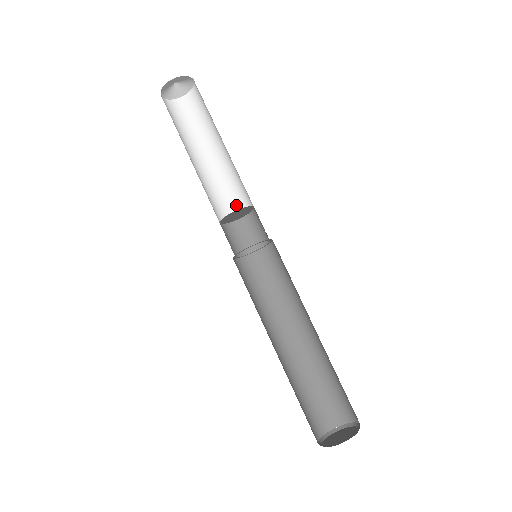
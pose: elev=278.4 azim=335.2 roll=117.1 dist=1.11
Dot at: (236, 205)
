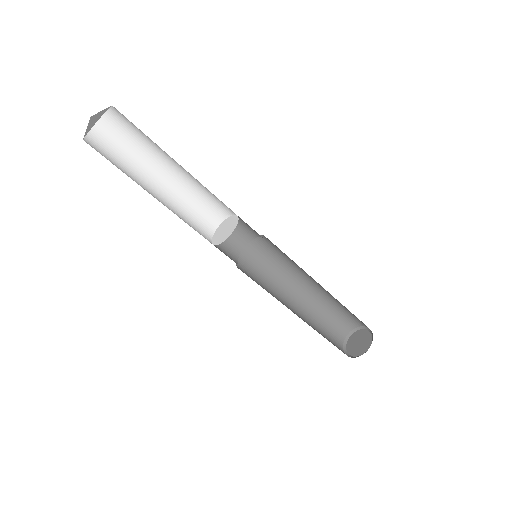
Dot at: (219, 208)
